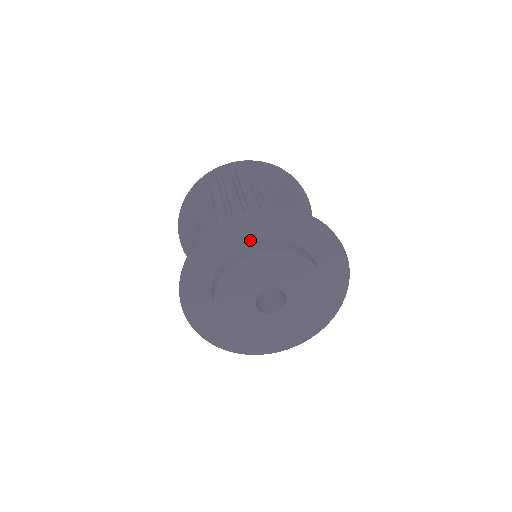
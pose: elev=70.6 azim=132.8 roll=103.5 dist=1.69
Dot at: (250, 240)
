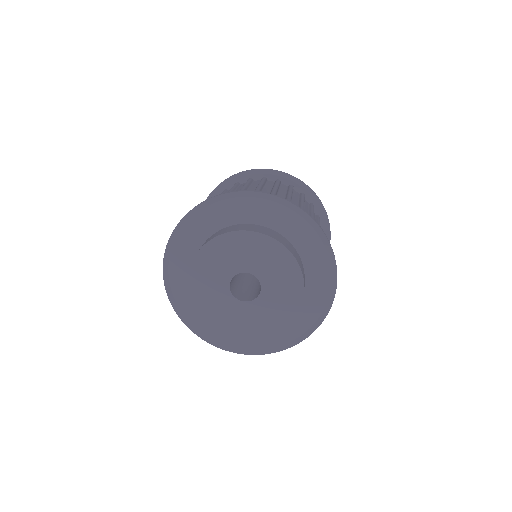
Dot at: (259, 222)
